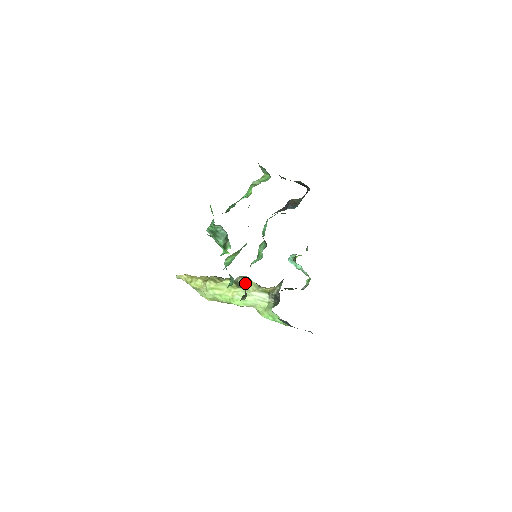
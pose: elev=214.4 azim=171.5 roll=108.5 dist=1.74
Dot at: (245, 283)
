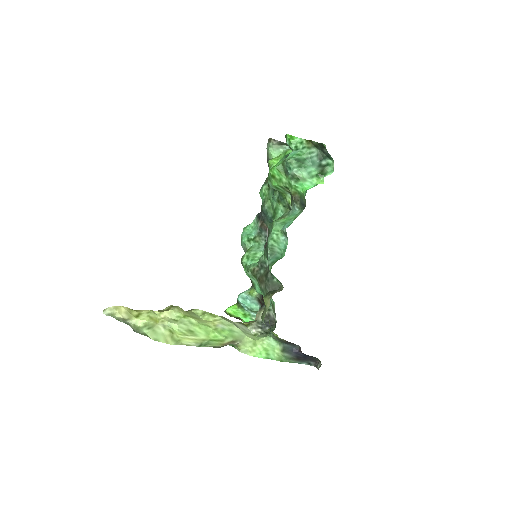
Dot at: occluded
